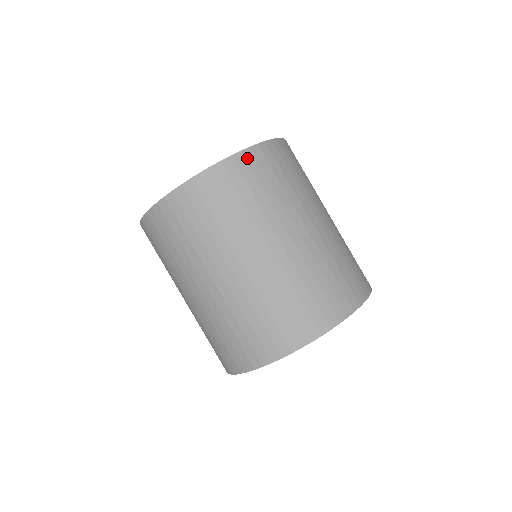
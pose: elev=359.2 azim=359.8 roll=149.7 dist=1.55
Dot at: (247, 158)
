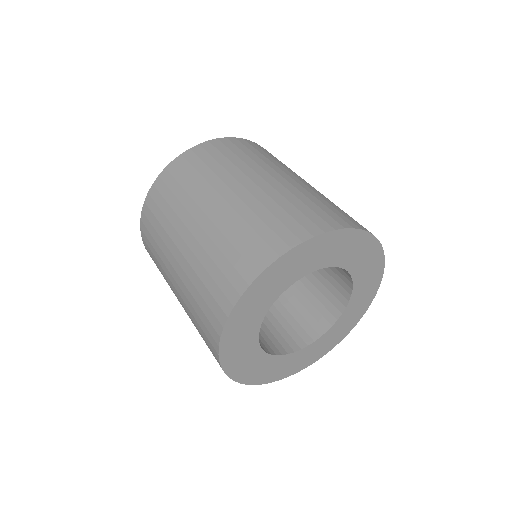
Dot at: (196, 151)
